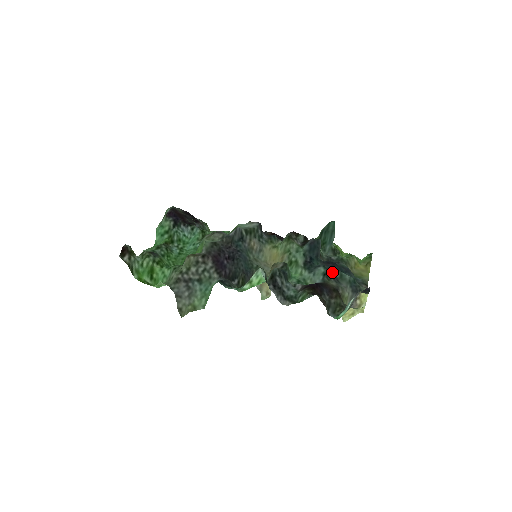
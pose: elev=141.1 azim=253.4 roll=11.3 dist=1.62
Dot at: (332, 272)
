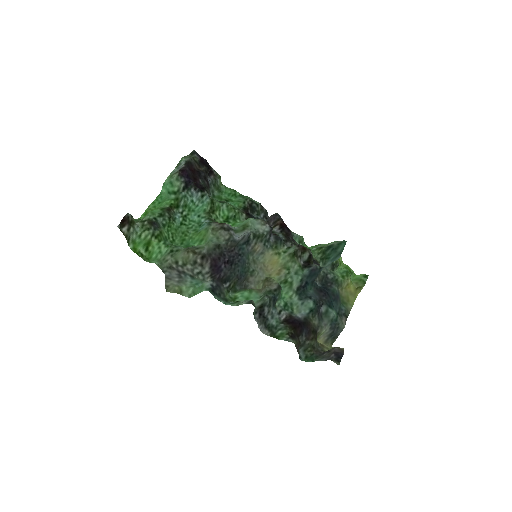
Dot at: (320, 307)
